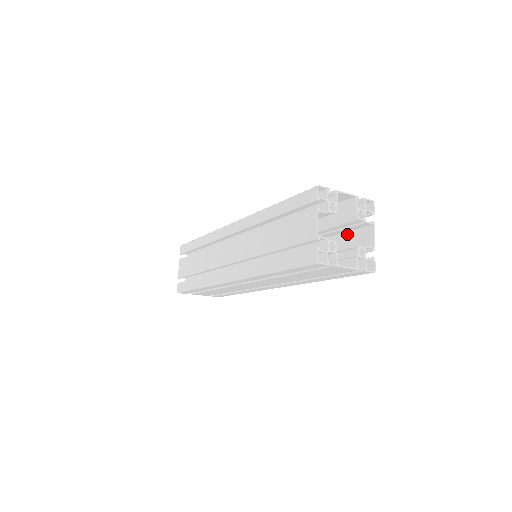
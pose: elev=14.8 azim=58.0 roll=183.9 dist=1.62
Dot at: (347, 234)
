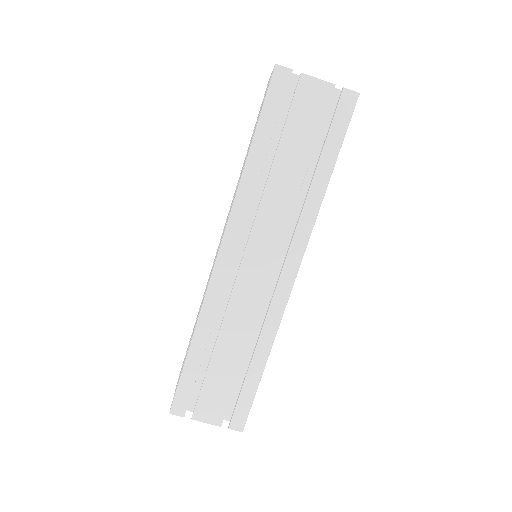
Dot at: occluded
